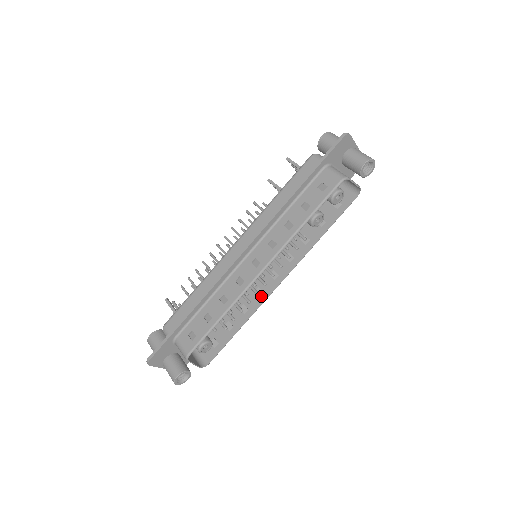
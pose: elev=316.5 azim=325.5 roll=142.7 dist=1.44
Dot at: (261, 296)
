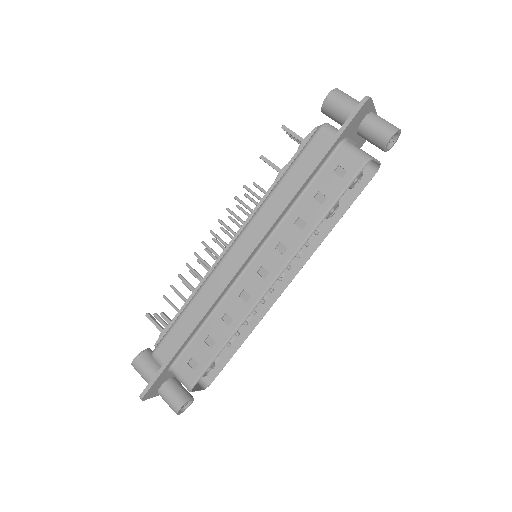
Dot at: (266, 301)
